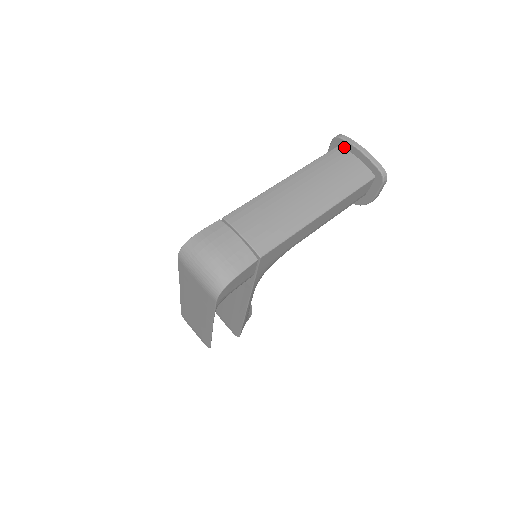
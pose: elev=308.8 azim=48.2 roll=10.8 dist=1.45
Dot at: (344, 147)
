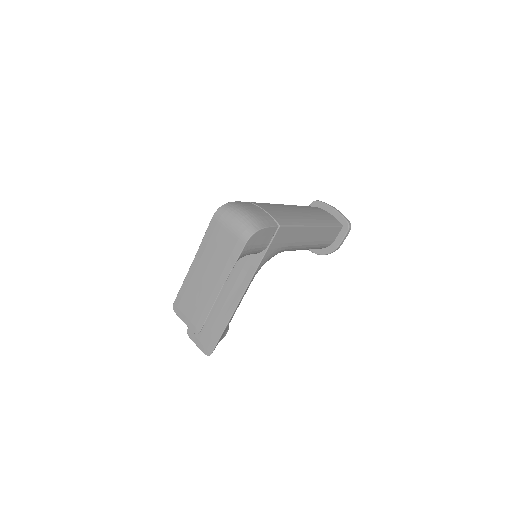
Dot at: (320, 207)
